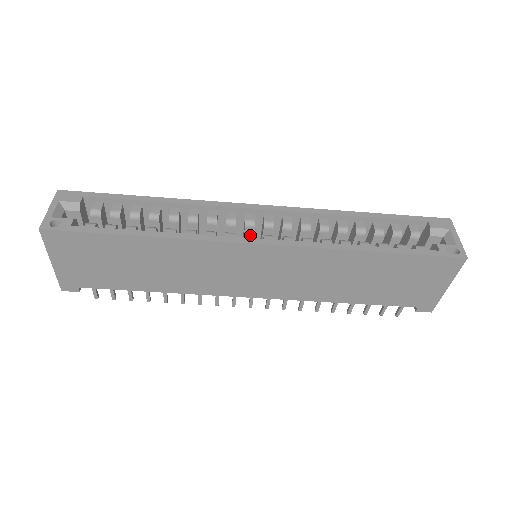
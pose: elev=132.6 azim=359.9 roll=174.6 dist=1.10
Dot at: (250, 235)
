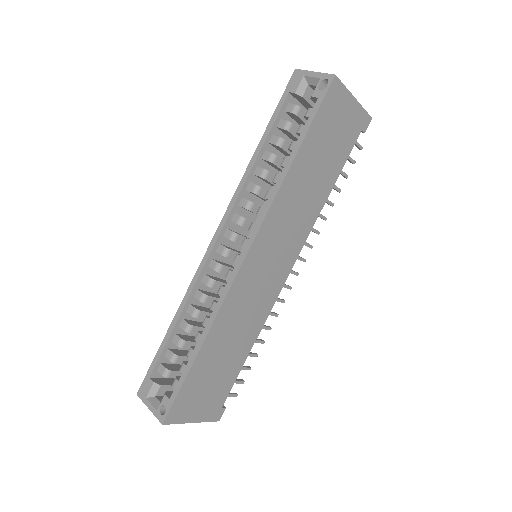
Dot at: (236, 258)
